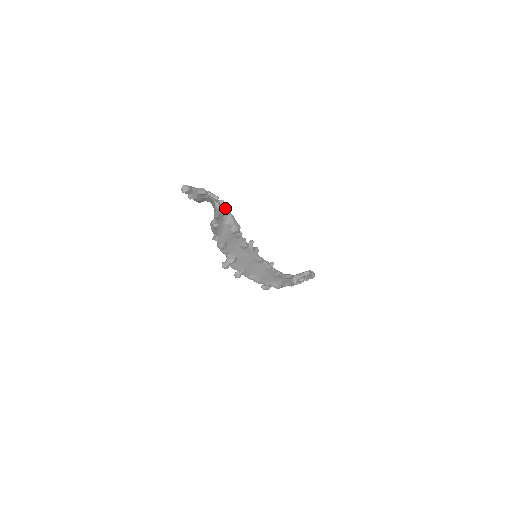
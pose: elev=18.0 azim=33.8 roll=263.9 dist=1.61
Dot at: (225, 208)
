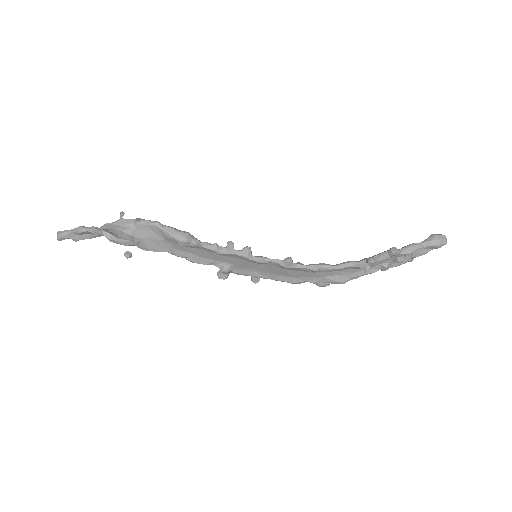
Dot at: (148, 225)
